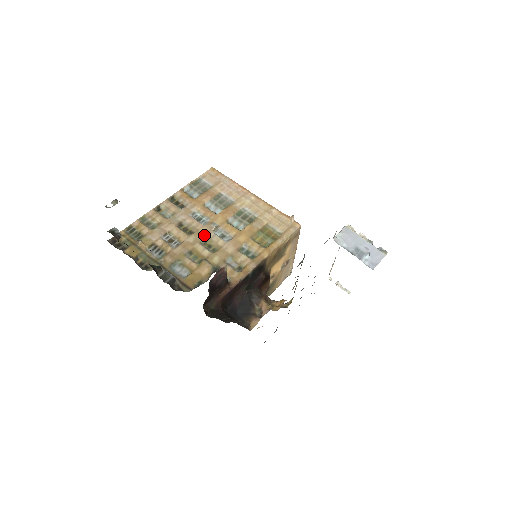
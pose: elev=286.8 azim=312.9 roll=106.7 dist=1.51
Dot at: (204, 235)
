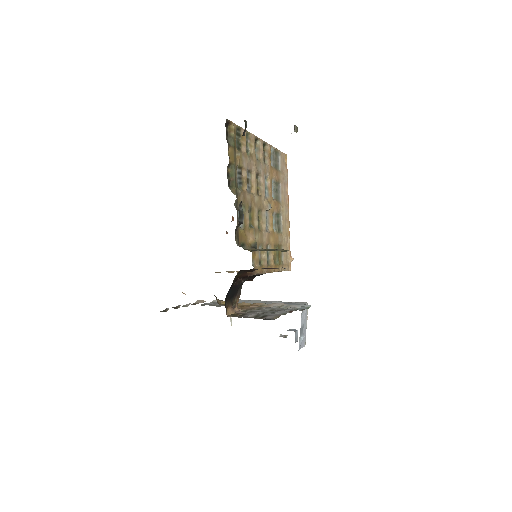
Dot at: (262, 206)
